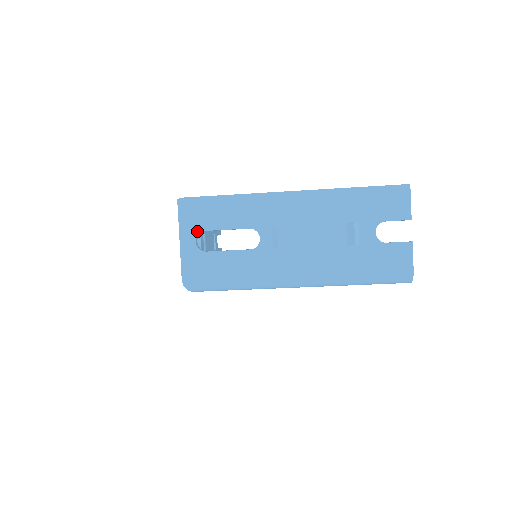
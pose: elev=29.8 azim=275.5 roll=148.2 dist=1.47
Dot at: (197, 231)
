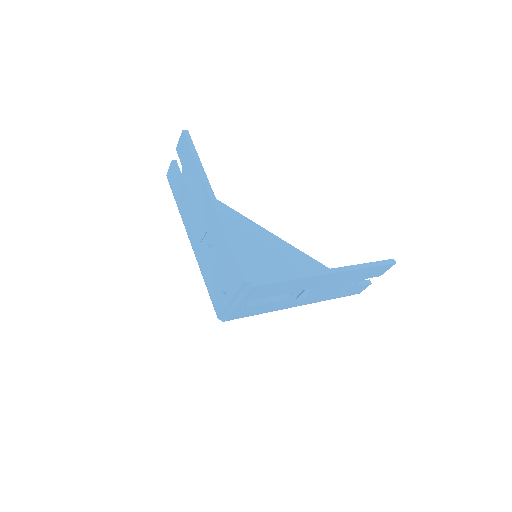
Dot at: (251, 300)
